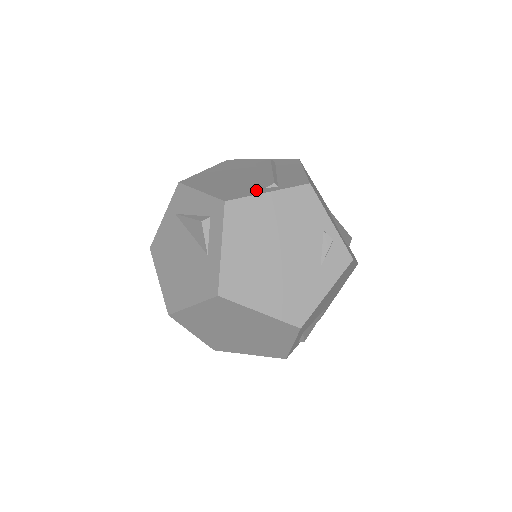
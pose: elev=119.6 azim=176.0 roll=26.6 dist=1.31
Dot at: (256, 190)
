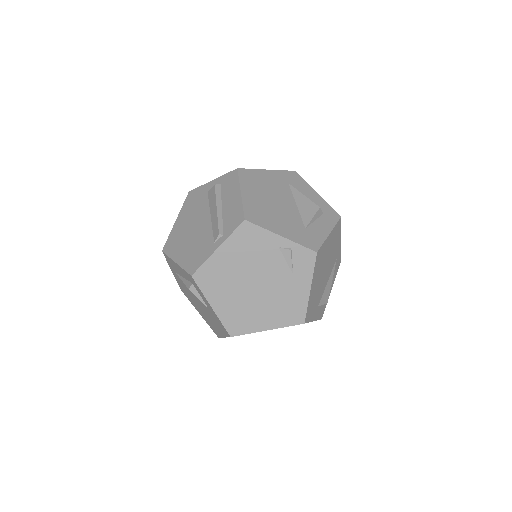
Dot at: (209, 248)
